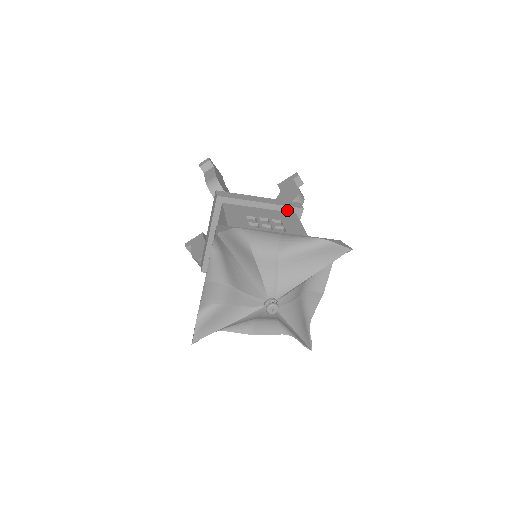
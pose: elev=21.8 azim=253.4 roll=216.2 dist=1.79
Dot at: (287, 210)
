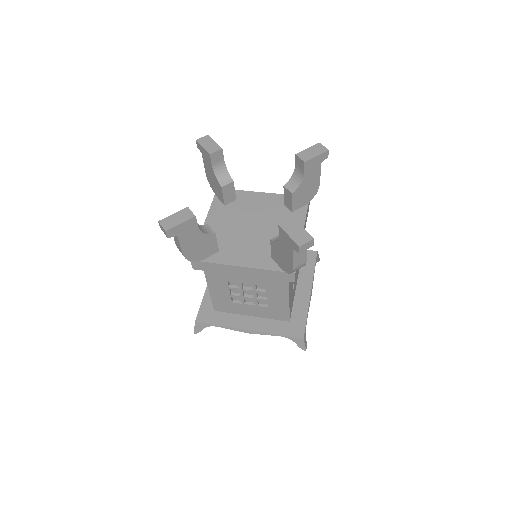
Dot at: occluded
